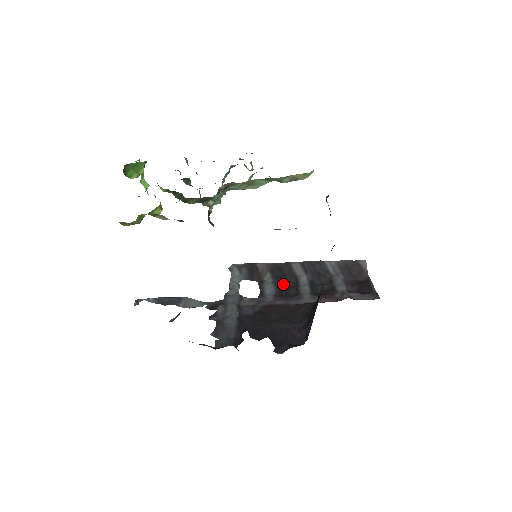
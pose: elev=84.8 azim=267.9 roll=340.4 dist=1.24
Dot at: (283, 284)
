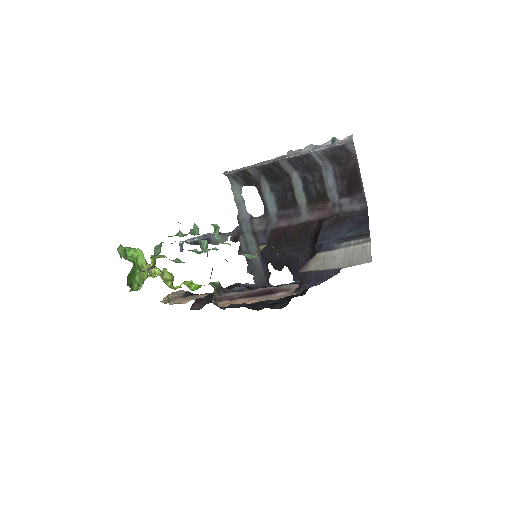
Dot at: (279, 185)
